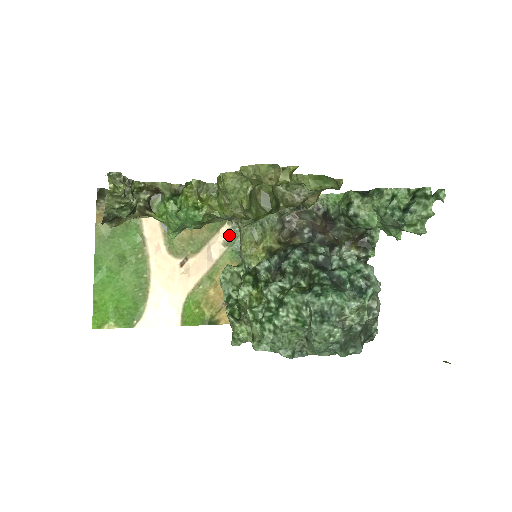
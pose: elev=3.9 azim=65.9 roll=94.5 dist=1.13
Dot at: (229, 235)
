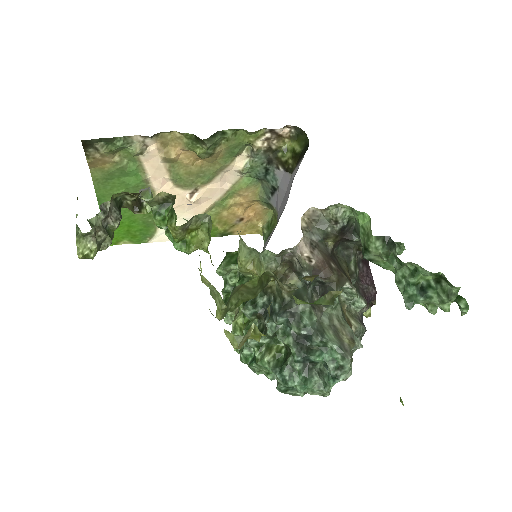
Dot at: (247, 164)
